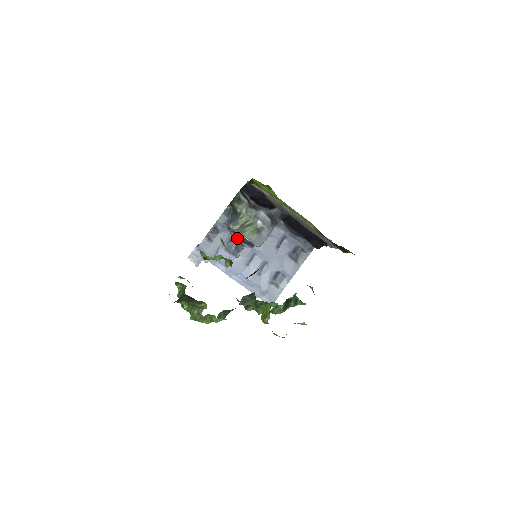
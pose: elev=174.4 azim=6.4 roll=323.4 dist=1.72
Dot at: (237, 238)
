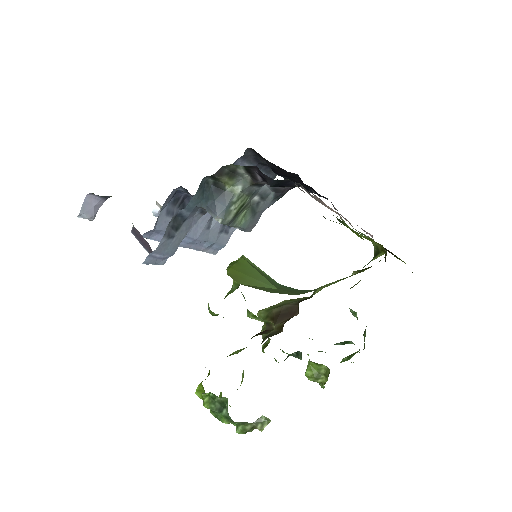
Dot at: (185, 192)
